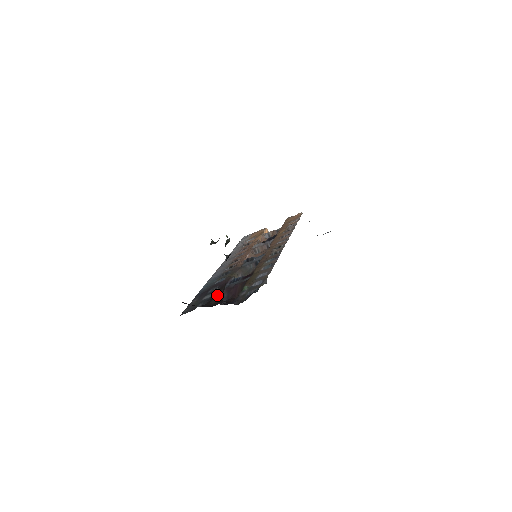
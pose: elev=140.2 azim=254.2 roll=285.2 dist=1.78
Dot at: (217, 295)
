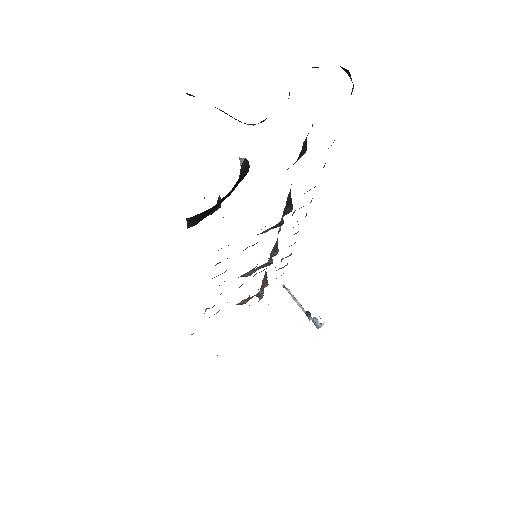
Dot at: occluded
